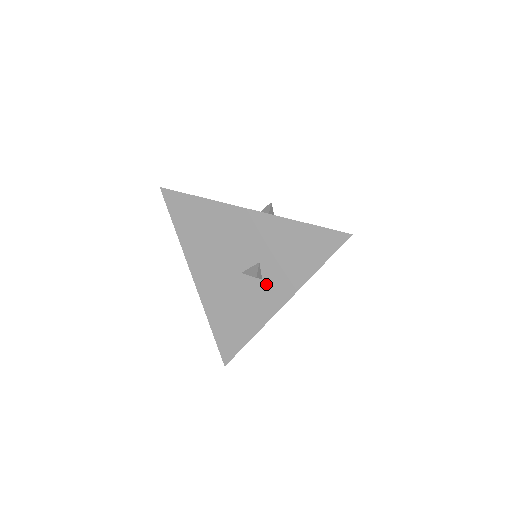
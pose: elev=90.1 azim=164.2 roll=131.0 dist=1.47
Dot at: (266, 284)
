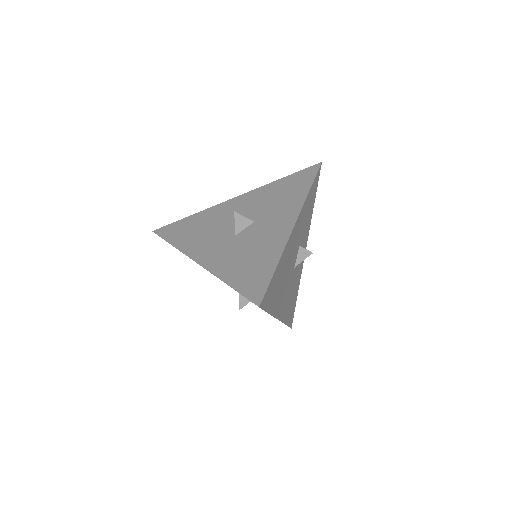
Dot at: occluded
